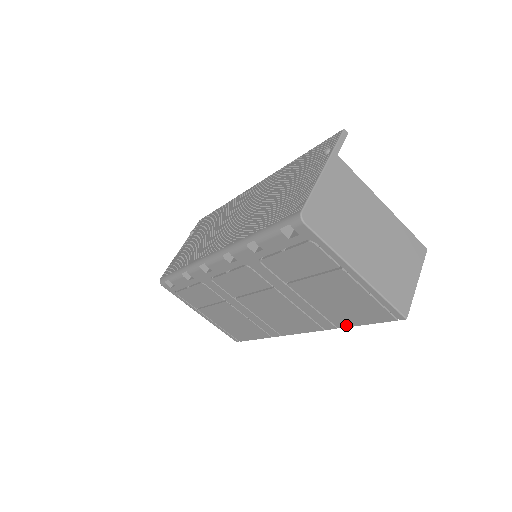
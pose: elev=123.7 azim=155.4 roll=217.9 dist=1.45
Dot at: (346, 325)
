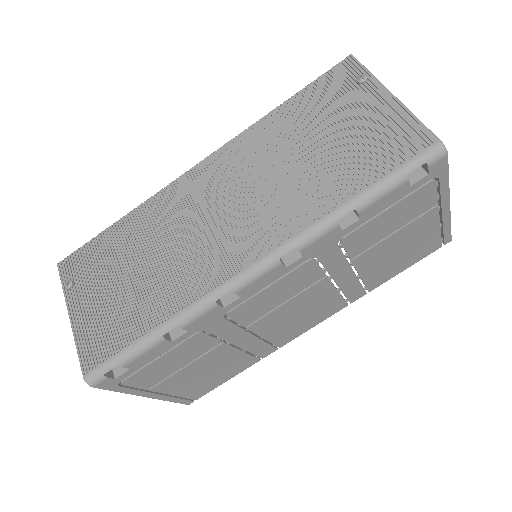
Dot at: (381, 283)
